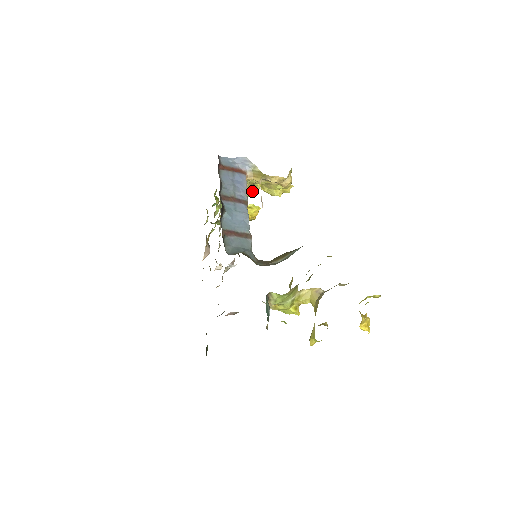
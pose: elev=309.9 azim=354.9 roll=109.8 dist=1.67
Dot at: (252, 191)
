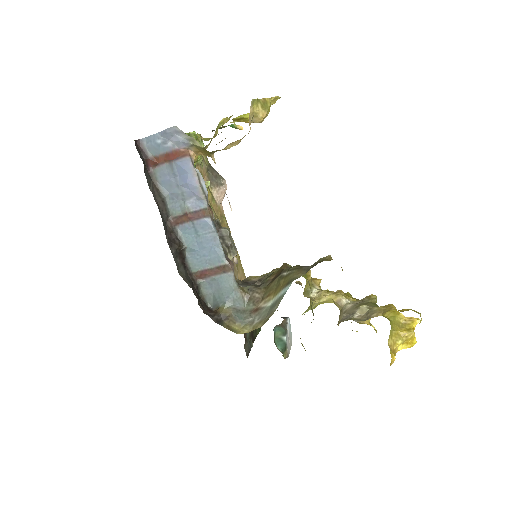
Dot at: occluded
